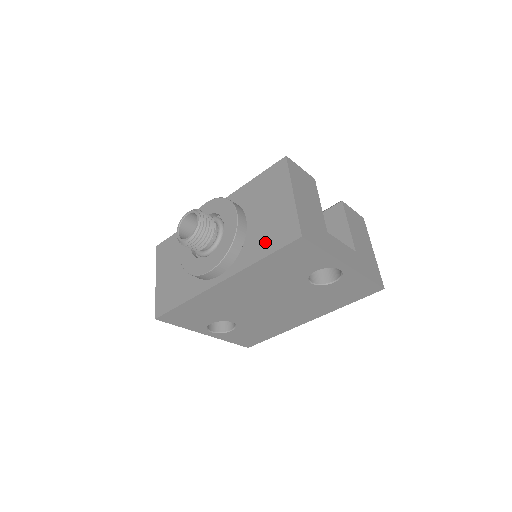
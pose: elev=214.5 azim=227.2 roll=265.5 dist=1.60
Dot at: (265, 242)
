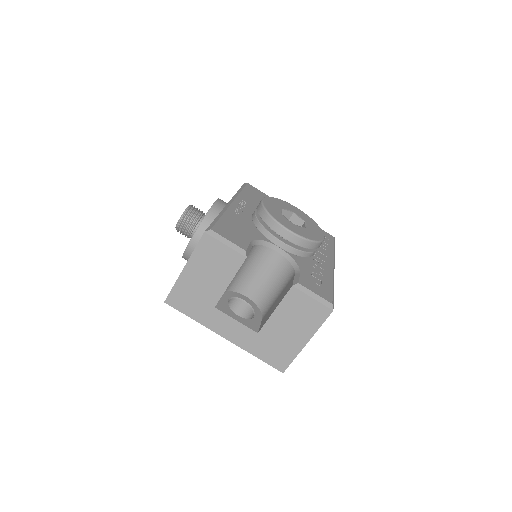
Dot at: occluded
